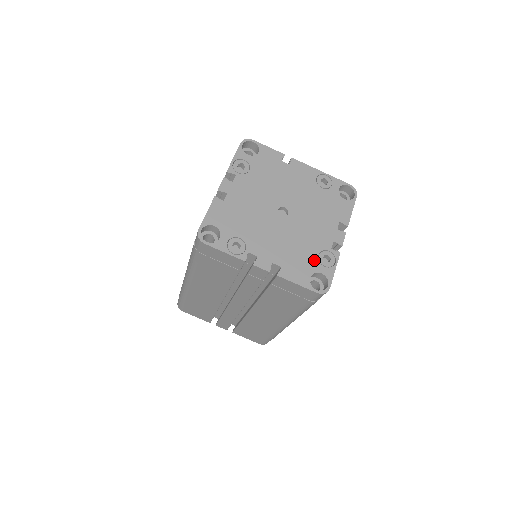
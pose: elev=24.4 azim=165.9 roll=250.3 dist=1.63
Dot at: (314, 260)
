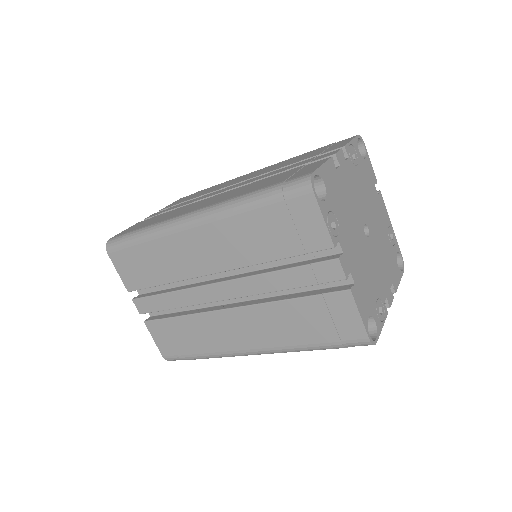
Dot at: (374, 302)
